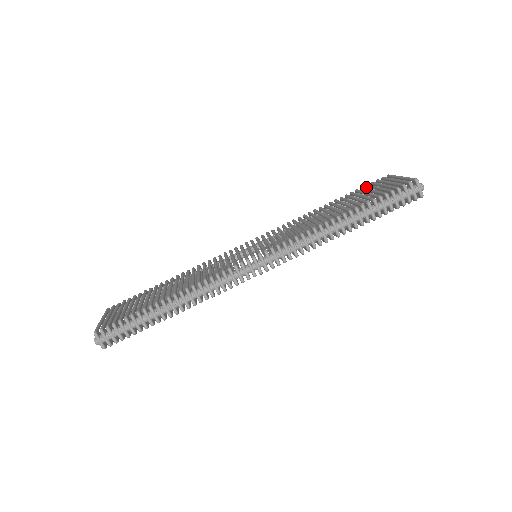
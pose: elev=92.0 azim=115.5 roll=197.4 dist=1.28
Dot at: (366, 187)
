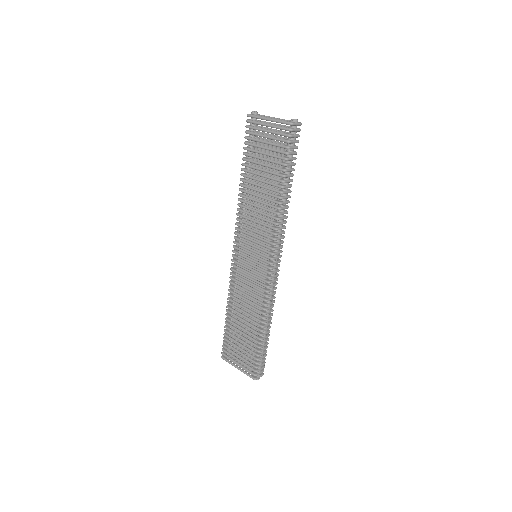
Dot at: occluded
